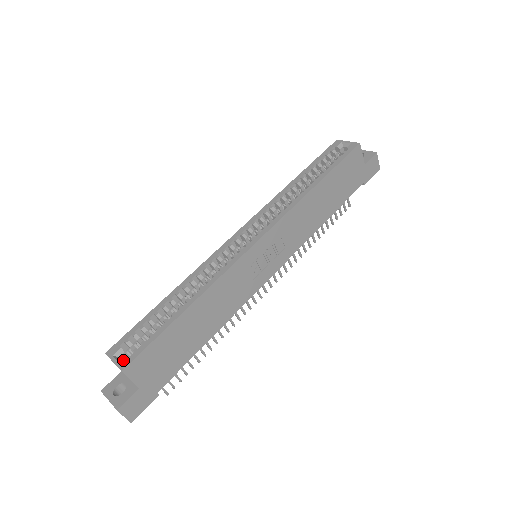
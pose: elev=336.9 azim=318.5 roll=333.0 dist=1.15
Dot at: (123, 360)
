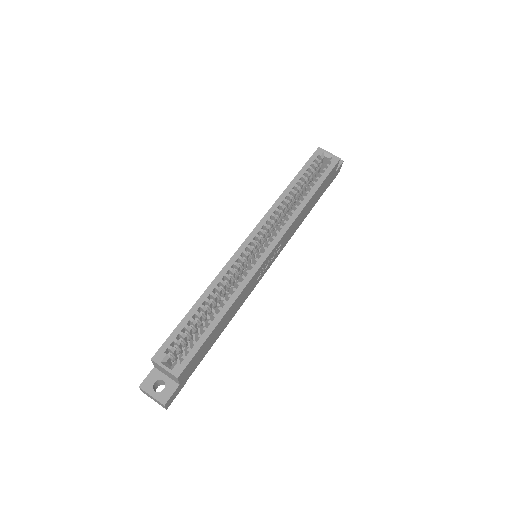
Dot at: (175, 367)
